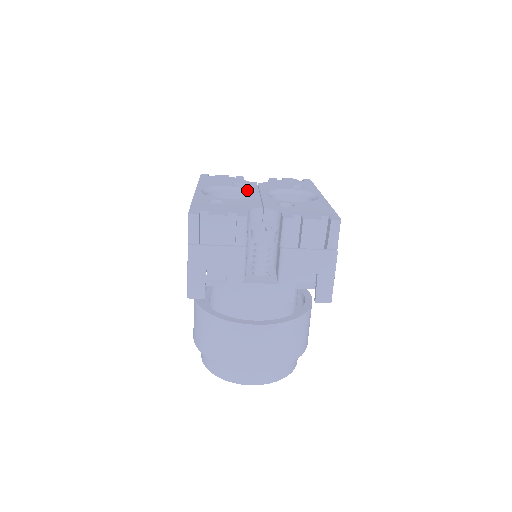
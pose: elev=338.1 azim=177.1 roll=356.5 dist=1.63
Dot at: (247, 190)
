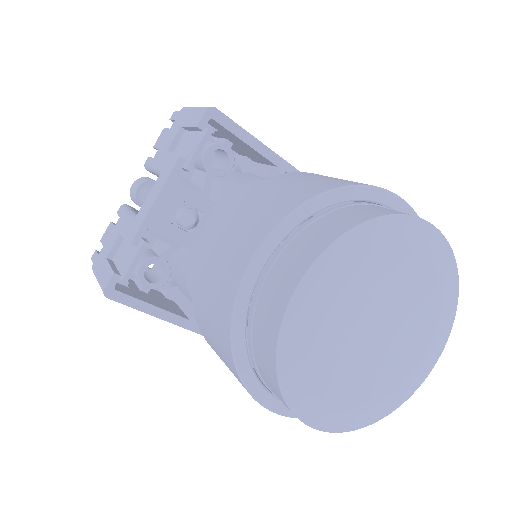
Dot at: occluded
